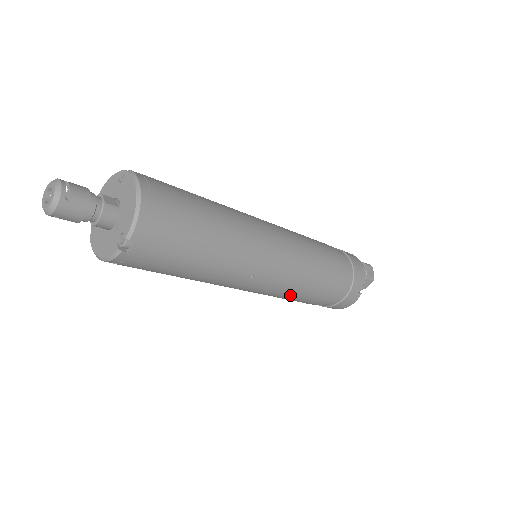
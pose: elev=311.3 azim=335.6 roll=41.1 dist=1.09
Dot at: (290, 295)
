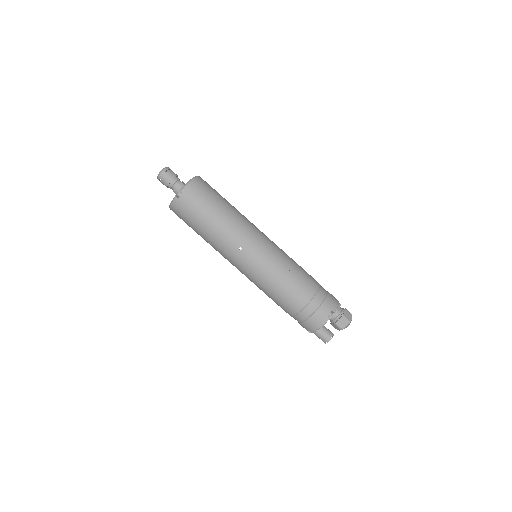
Dot at: (268, 284)
